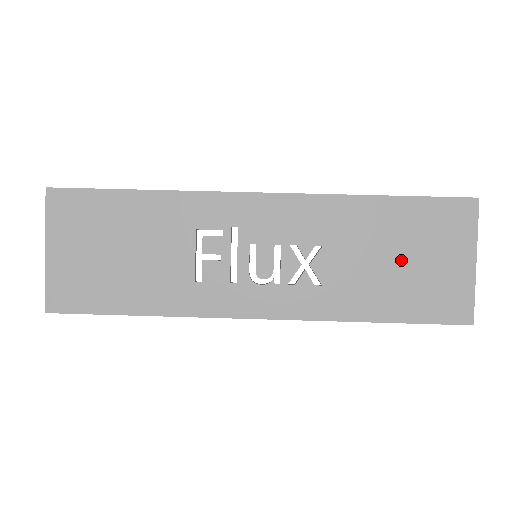
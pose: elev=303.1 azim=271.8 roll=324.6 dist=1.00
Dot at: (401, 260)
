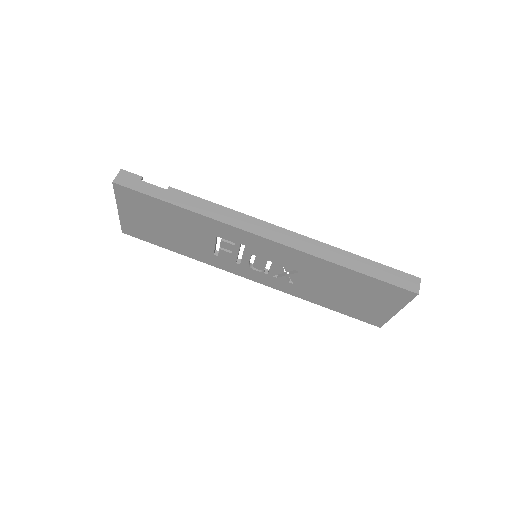
Dot at: (349, 295)
